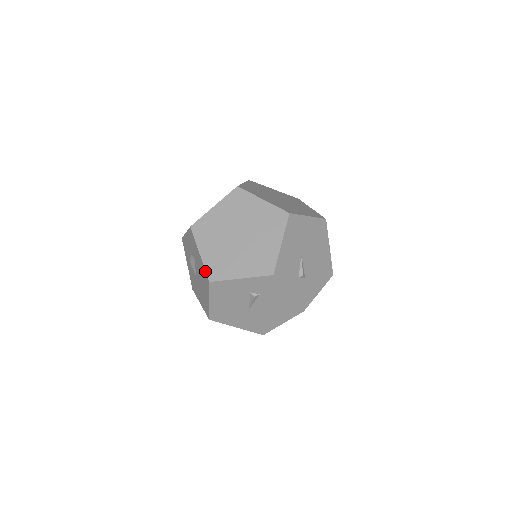
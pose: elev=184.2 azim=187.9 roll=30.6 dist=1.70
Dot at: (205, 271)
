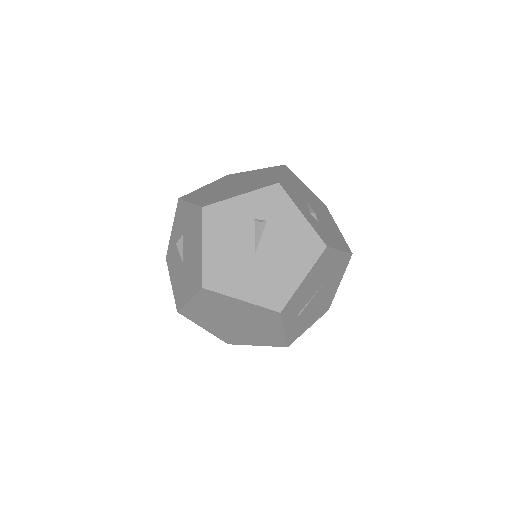
Dot at: (197, 206)
